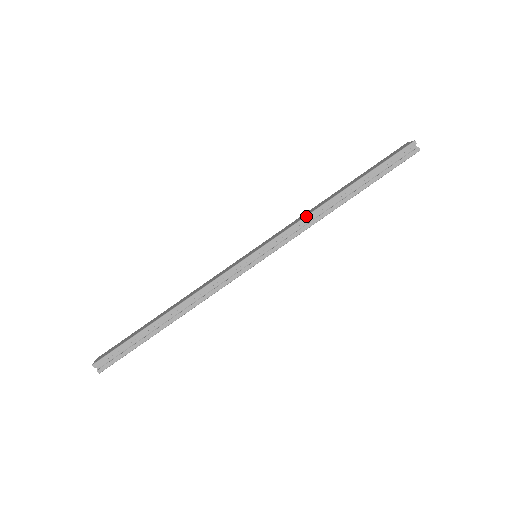
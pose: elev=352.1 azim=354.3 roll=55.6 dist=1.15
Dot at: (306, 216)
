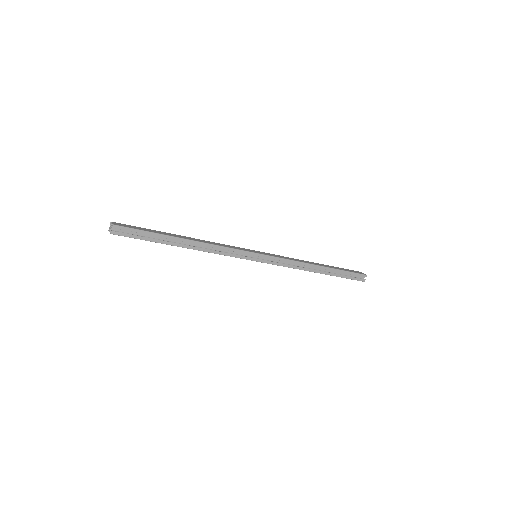
Dot at: (298, 261)
